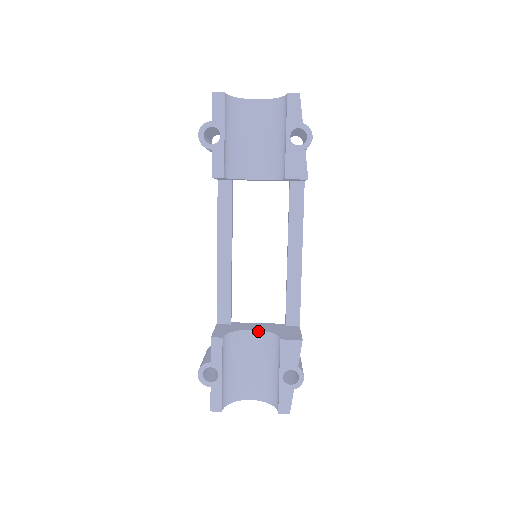
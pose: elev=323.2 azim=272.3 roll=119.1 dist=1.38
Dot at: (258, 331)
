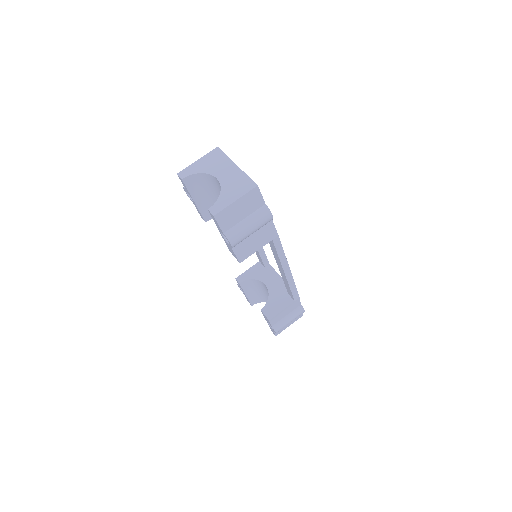
Dot at: (267, 288)
